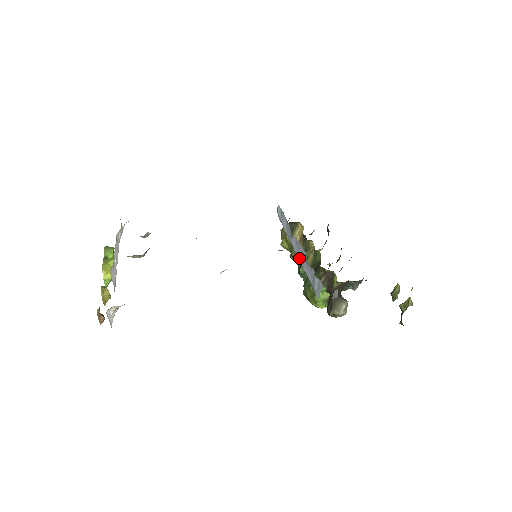
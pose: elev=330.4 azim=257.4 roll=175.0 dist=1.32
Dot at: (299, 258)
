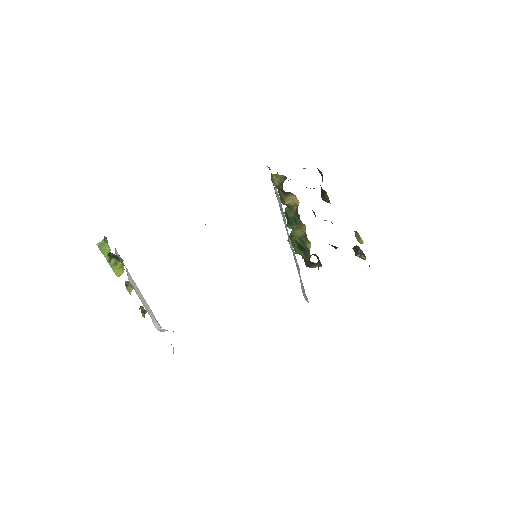
Dot at: occluded
